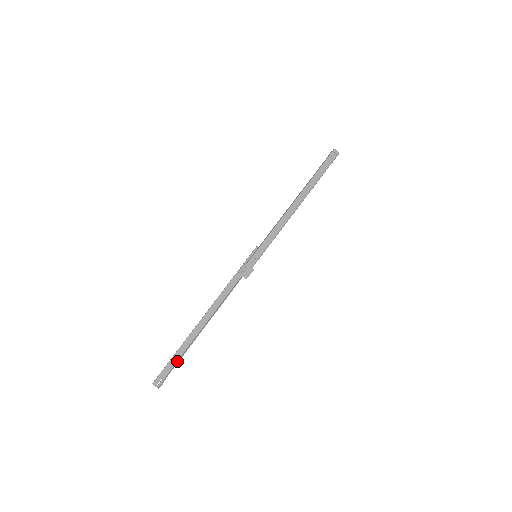
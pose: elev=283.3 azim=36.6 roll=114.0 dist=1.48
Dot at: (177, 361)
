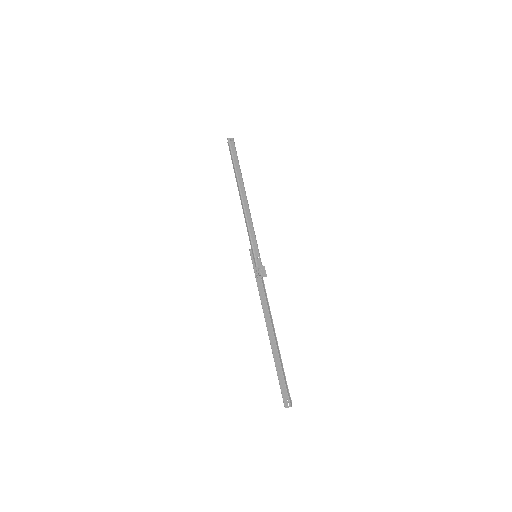
Dot at: (283, 376)
